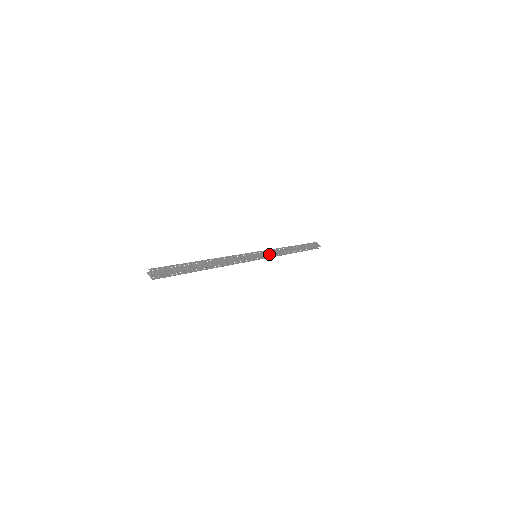
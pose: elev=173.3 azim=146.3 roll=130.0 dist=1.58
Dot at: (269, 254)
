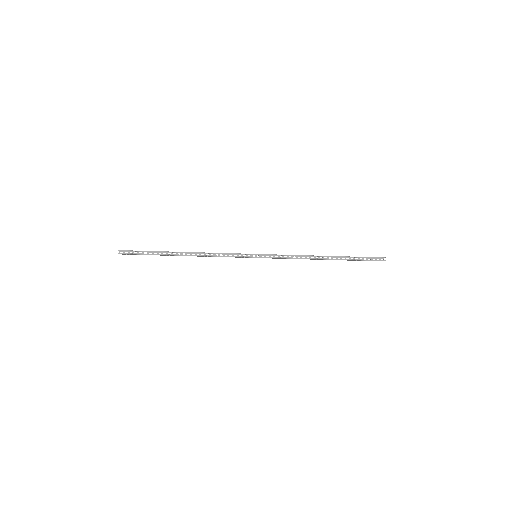
Dot at: (275, 254)
